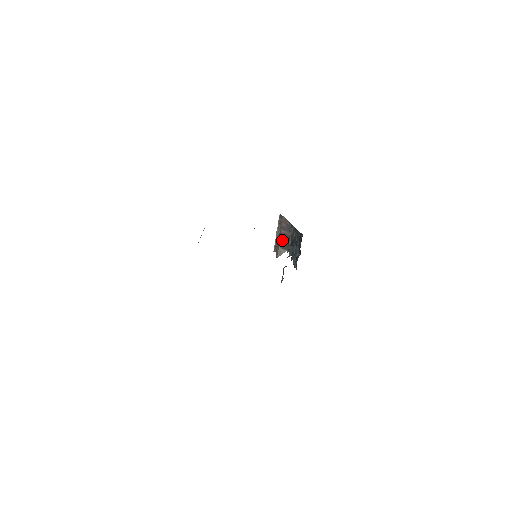
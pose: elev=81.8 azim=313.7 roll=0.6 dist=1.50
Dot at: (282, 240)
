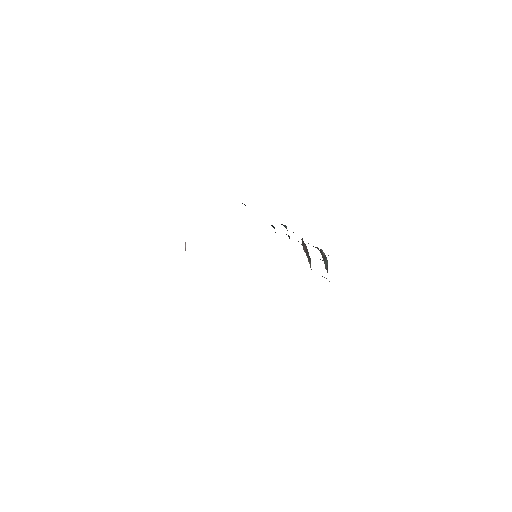
Dot at: (307, 256)
